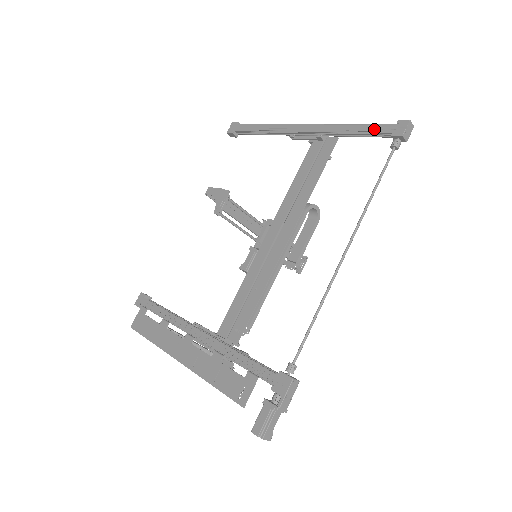
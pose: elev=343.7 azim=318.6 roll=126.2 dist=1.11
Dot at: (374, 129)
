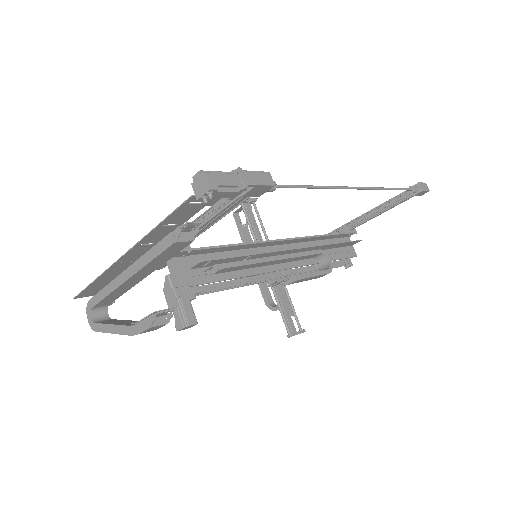
Dot at: (395, 197)
